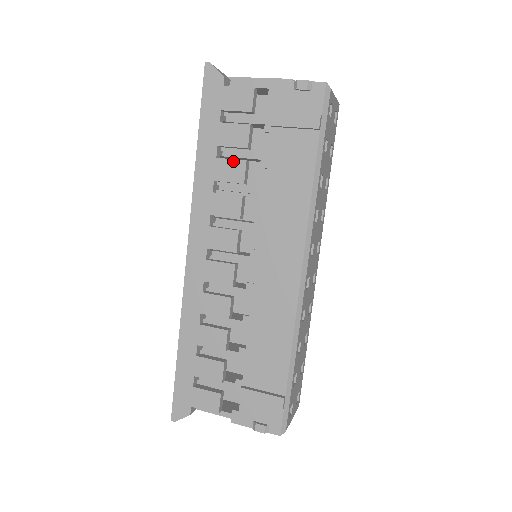
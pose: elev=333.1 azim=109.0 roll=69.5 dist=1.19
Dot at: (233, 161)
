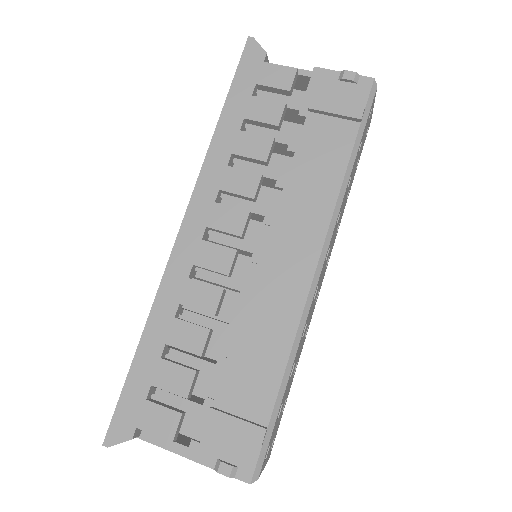
Dot at: (259, 136)
